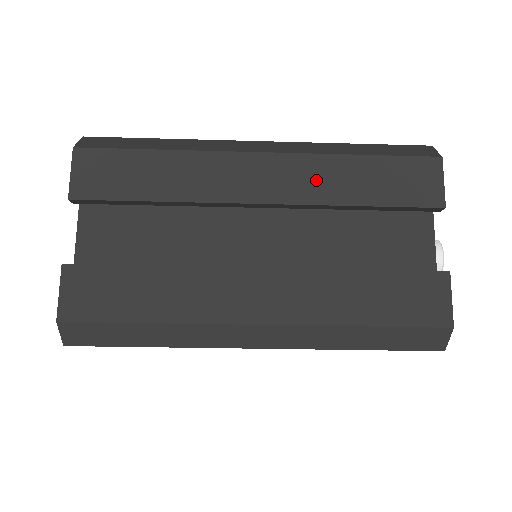
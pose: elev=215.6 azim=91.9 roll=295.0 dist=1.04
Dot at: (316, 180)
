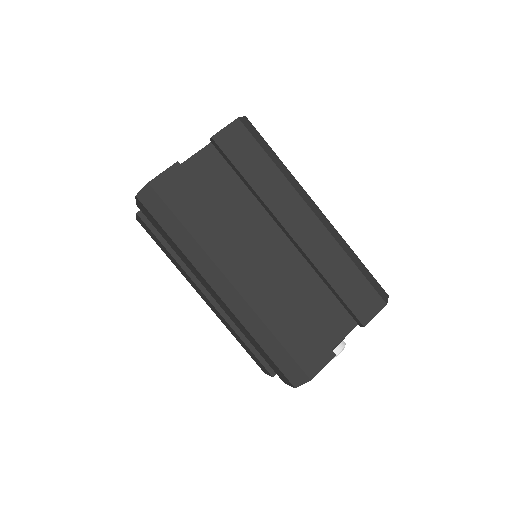
Dot at: (324, 252)
